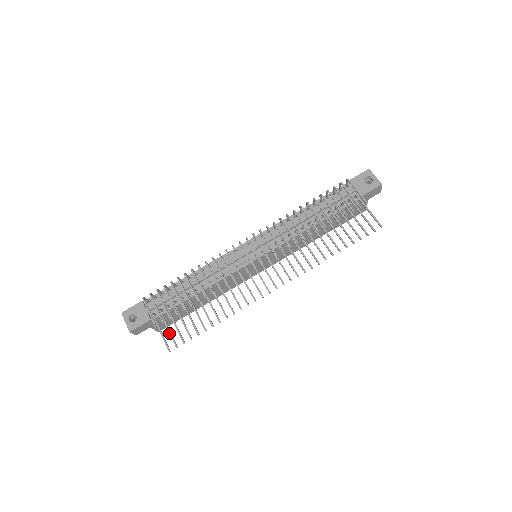
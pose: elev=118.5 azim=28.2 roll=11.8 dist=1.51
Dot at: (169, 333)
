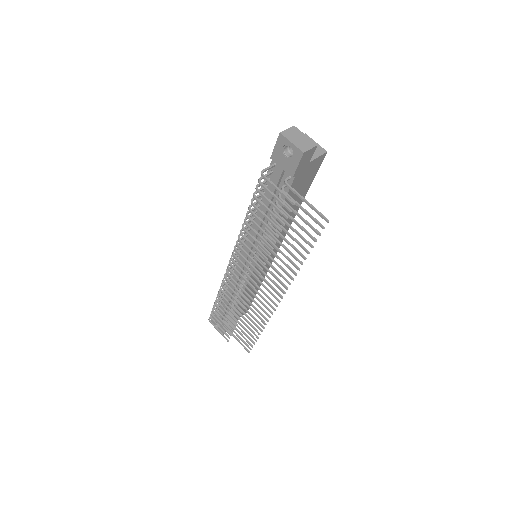
Dot at: occluded
